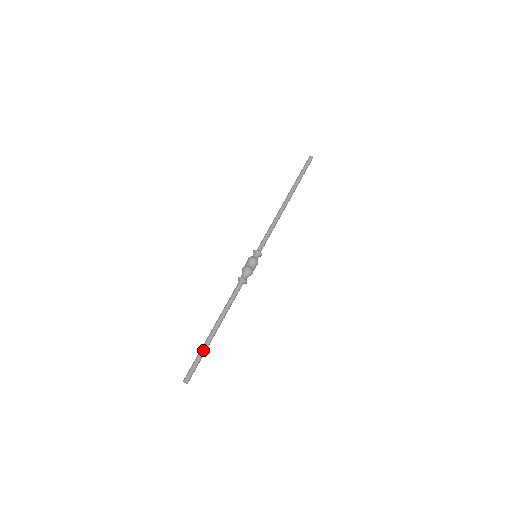
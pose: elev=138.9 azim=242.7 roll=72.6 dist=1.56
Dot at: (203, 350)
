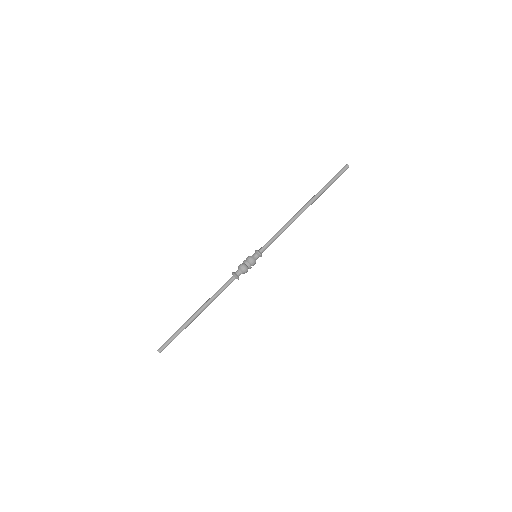
Dot at: (180, 328)
